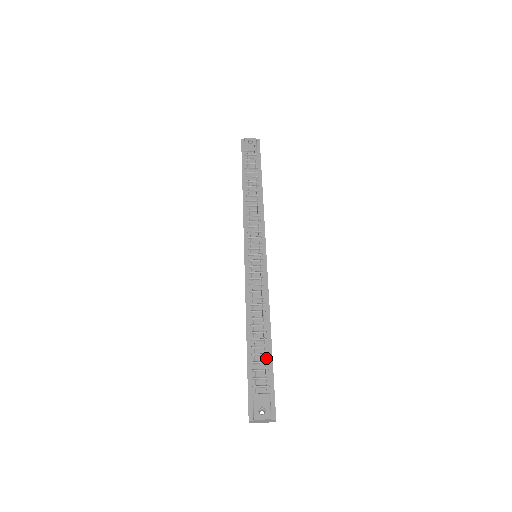
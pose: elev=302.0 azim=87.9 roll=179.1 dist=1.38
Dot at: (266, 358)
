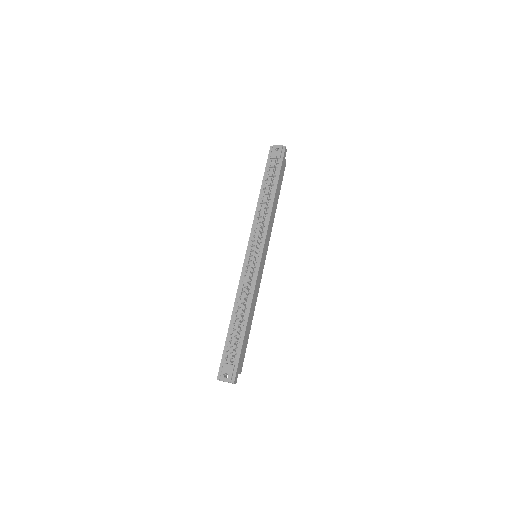
Dot at: (239, 339)
